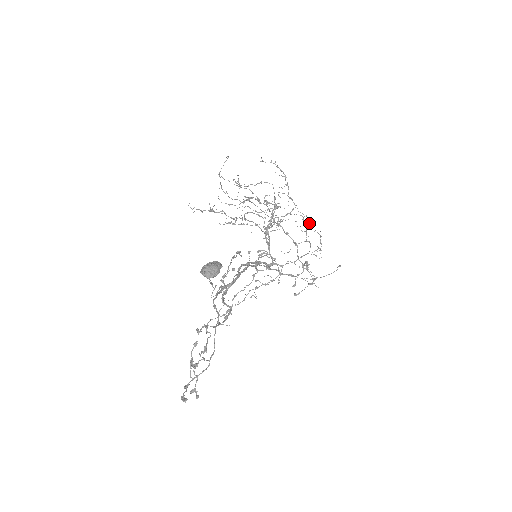
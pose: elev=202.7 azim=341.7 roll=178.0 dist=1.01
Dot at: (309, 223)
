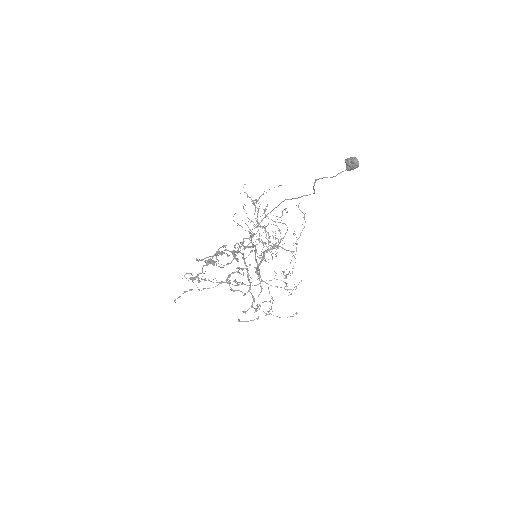
Dot at: occluded
